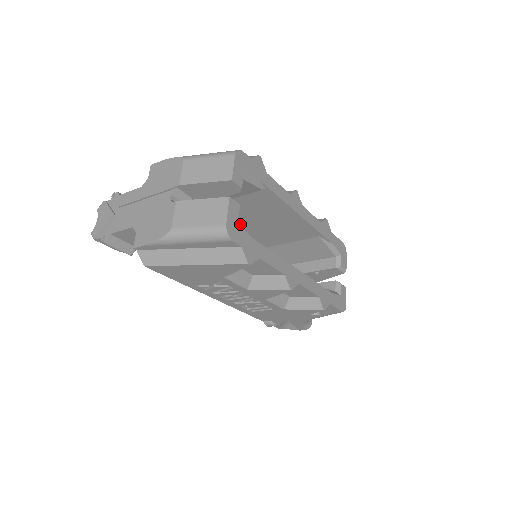
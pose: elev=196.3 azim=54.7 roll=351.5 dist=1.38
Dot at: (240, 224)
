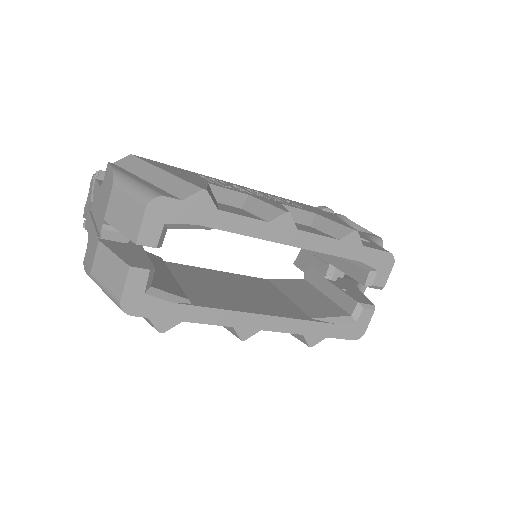
Dot at: occluded
